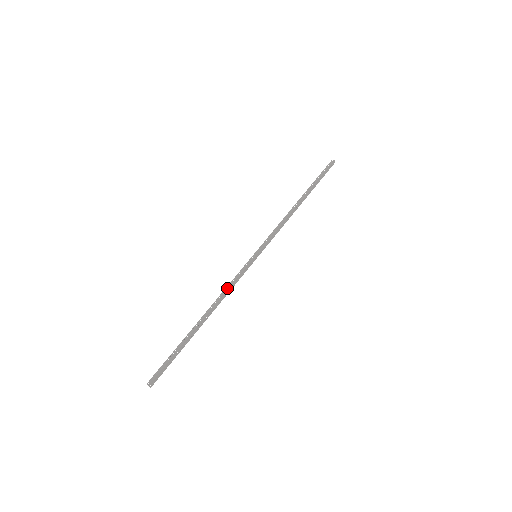
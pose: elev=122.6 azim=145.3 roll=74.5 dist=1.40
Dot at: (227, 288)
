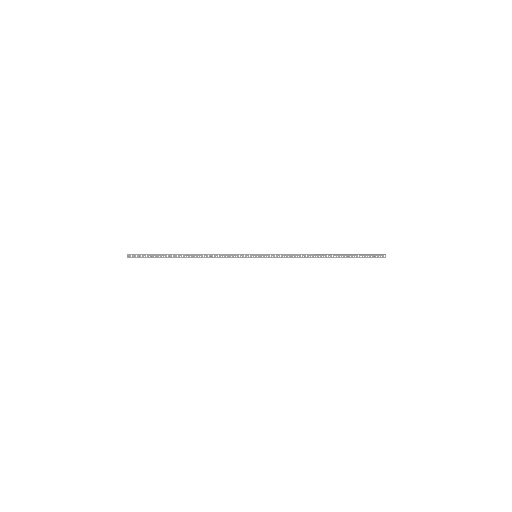
Dot at: (218, 254)
